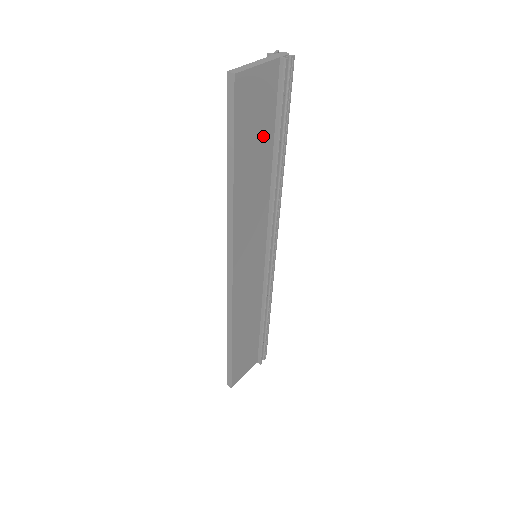
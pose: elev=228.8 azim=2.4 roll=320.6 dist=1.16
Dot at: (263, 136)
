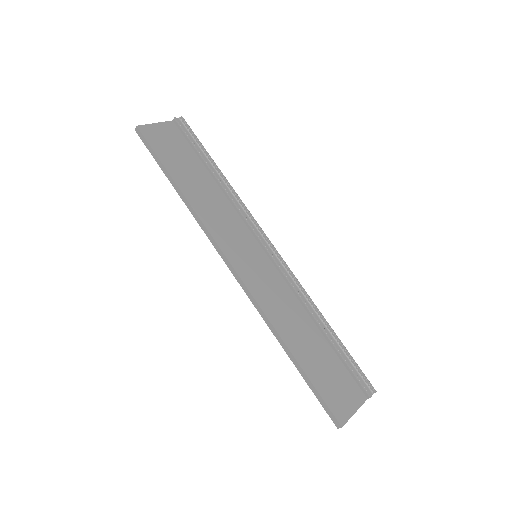
Dot at: (189, 161)
